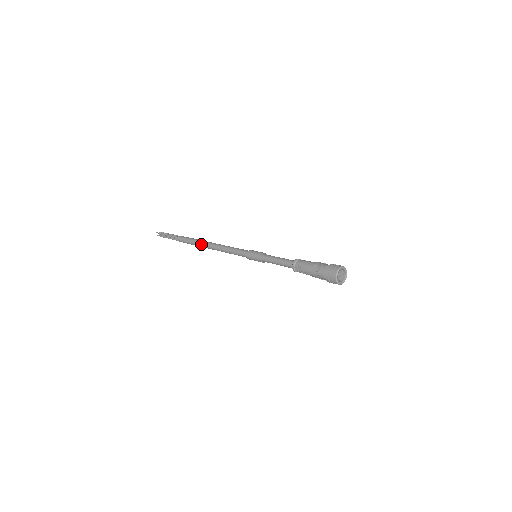
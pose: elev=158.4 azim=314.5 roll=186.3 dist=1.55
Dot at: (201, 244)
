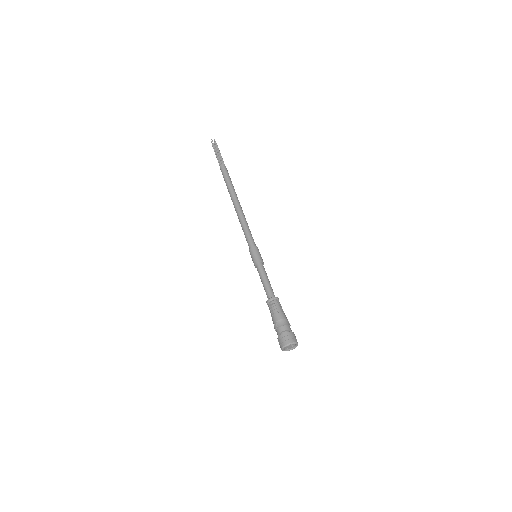
Dot at: (231, 196)
